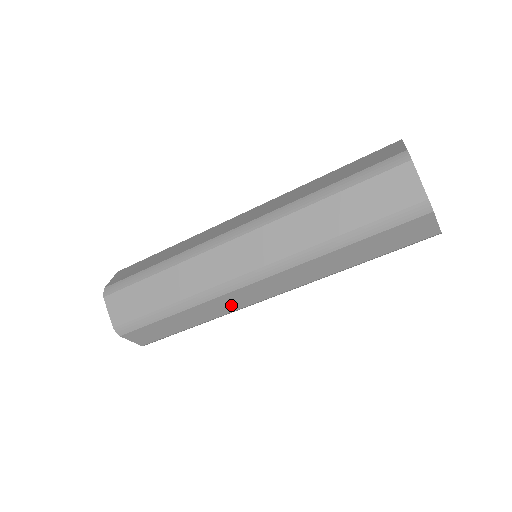
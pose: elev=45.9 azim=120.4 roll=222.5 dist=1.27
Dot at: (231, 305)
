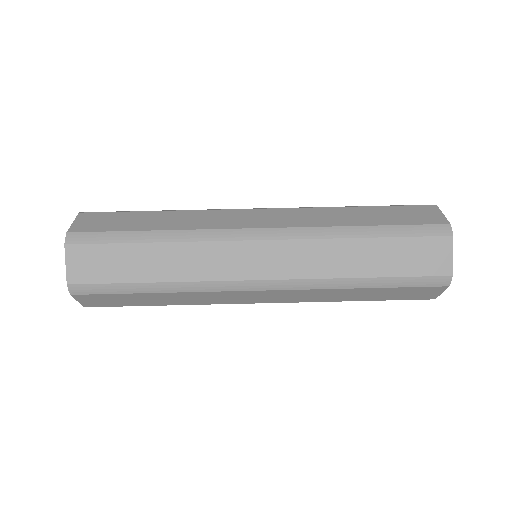
Dot at: (214, 222)
